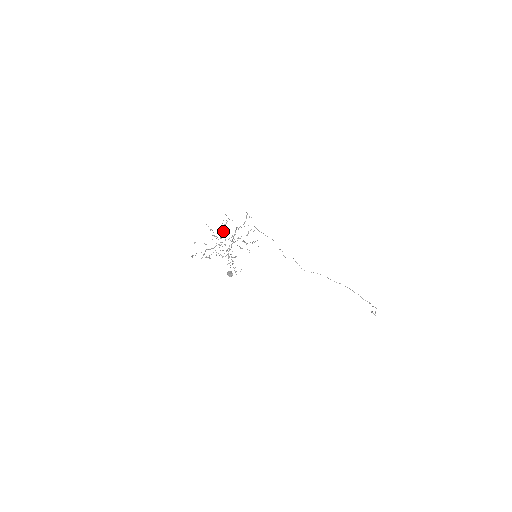
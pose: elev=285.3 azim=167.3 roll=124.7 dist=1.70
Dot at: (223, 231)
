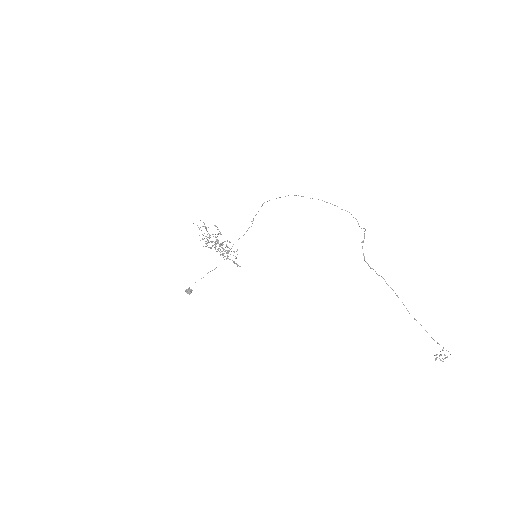
Dot at: occluded
